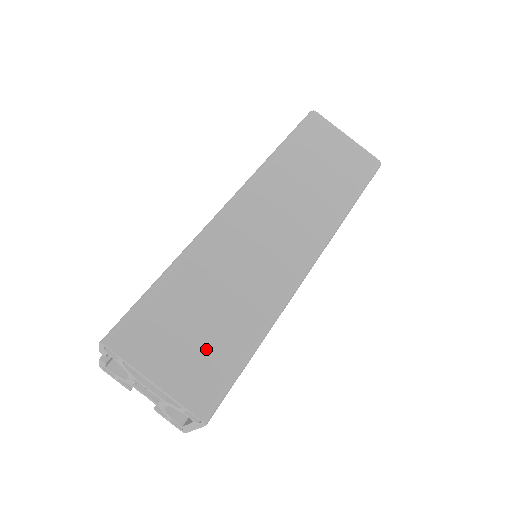
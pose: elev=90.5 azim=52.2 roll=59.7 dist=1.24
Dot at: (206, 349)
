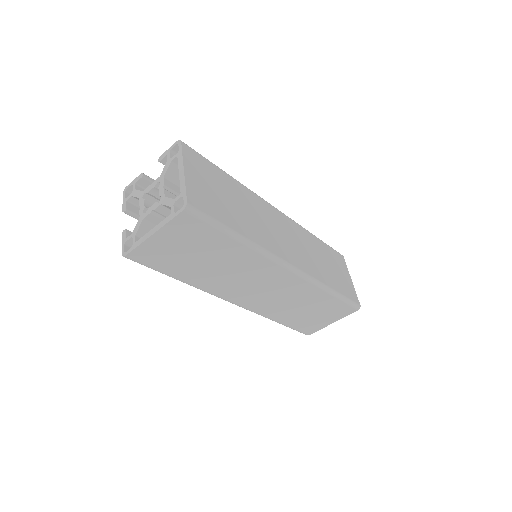
Dot at: (217, 201)
